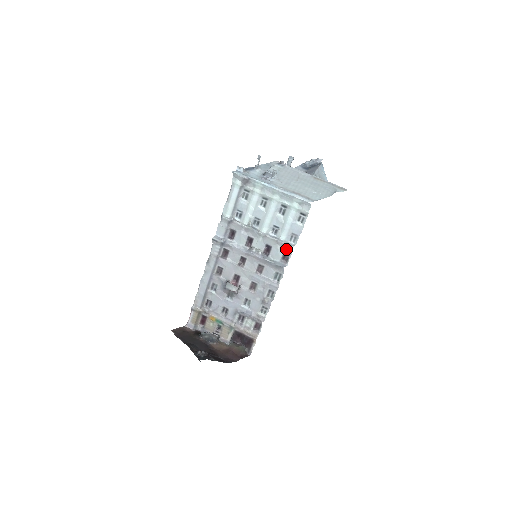
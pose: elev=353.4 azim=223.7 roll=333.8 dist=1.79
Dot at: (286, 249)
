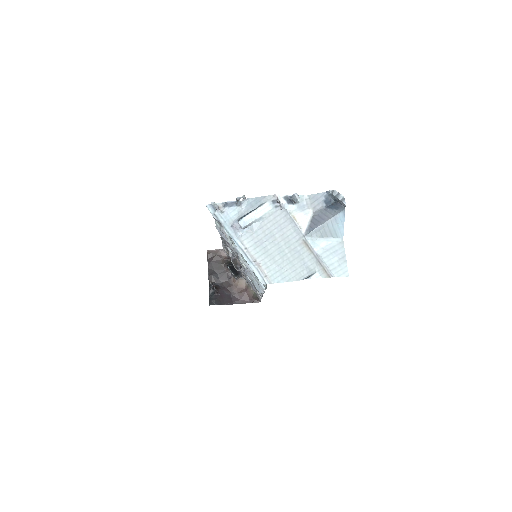
Dot at: occluded
